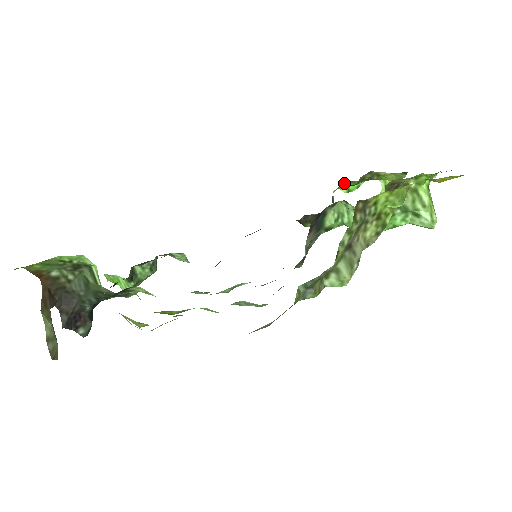
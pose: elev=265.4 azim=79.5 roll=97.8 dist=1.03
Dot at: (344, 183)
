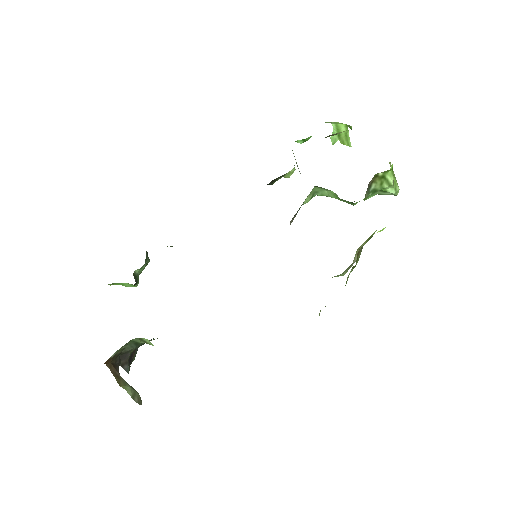
Dot at: occluded
